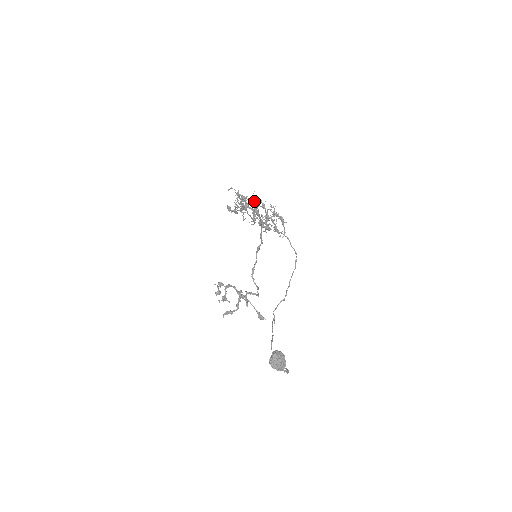
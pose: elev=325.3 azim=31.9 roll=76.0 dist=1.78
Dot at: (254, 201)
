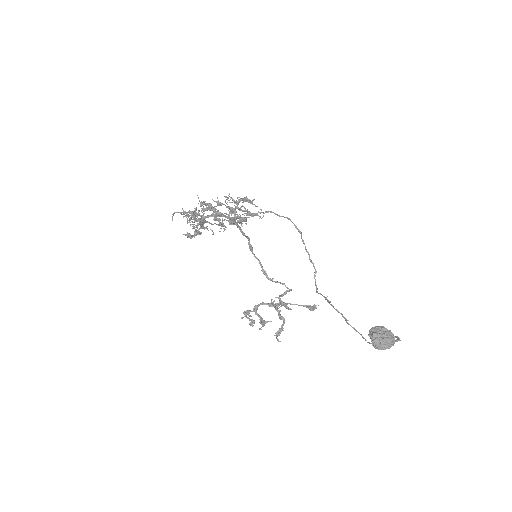
Dot at: occluded
